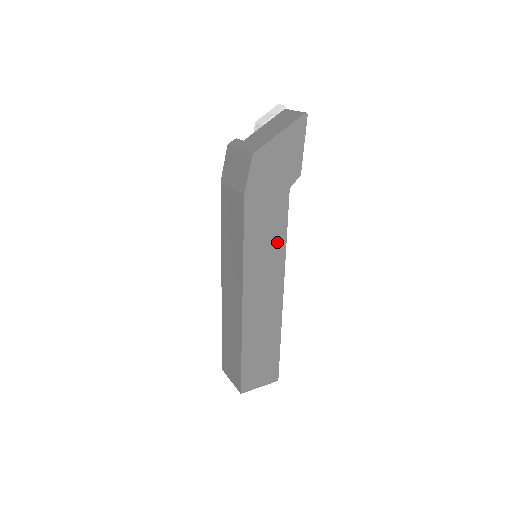
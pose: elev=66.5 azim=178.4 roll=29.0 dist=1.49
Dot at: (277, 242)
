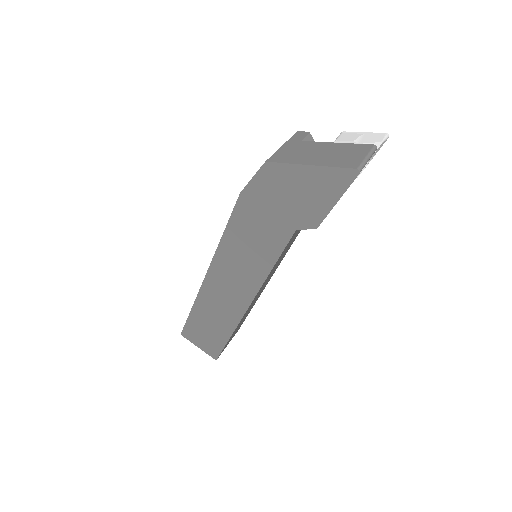
Dot at: (260, 264)
